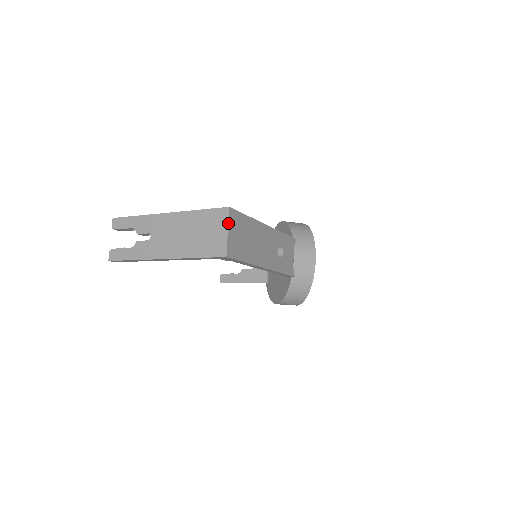
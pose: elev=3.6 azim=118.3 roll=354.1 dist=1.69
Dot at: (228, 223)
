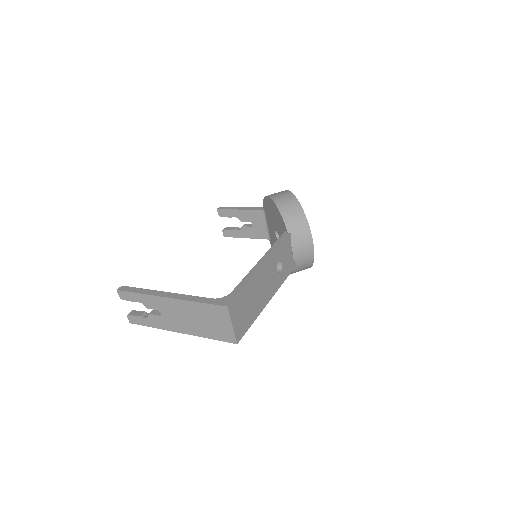
Dot at: (230, 319)
